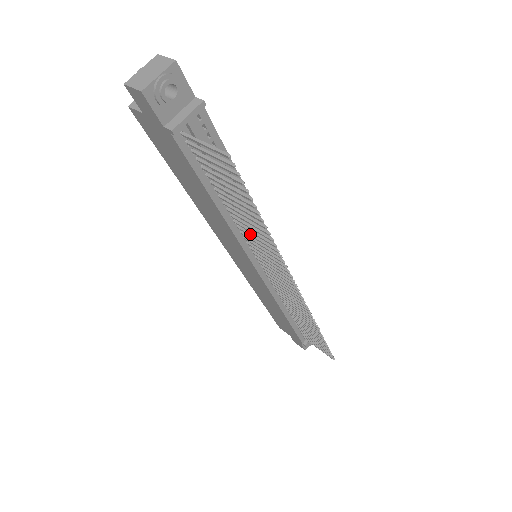
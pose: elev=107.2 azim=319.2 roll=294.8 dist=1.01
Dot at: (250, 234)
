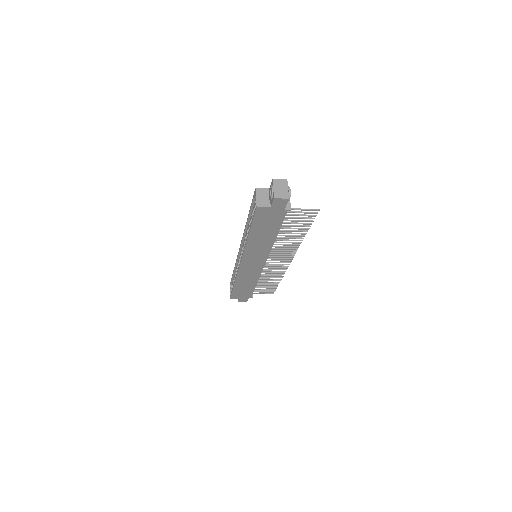
Dot at: (282, 242)
